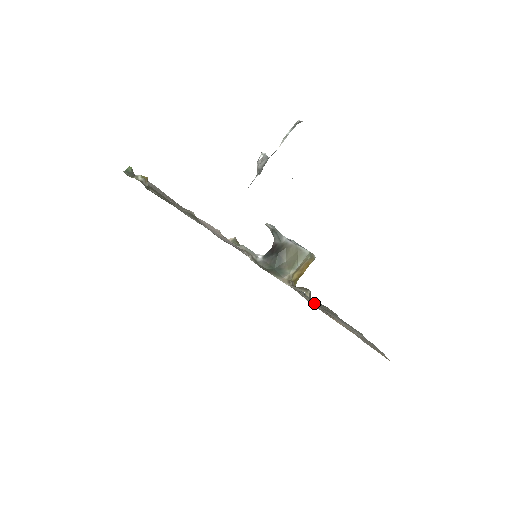
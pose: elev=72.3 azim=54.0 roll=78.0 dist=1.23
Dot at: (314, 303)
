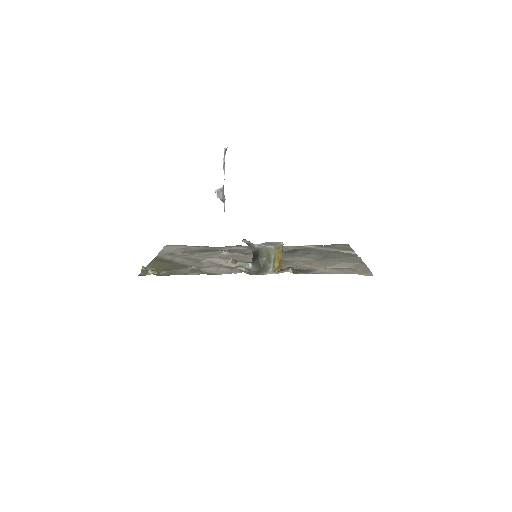
Dot at: (298, 273)
